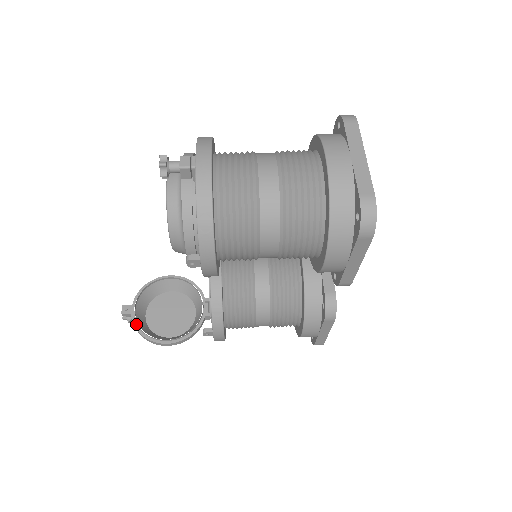
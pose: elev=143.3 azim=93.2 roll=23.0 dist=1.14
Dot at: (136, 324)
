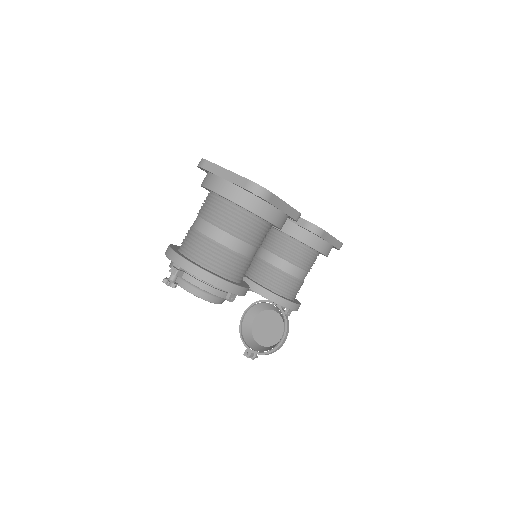
Dot at: (260, 353)
